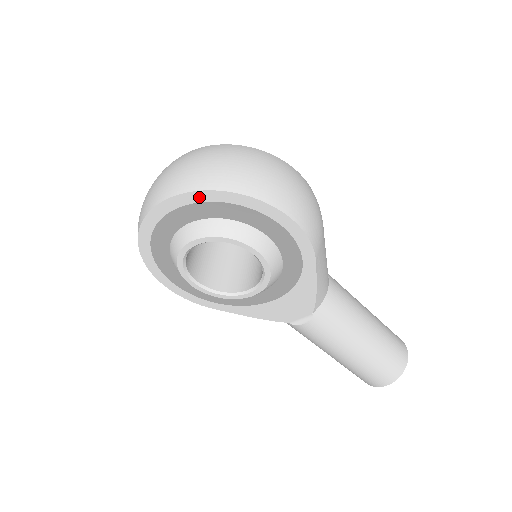
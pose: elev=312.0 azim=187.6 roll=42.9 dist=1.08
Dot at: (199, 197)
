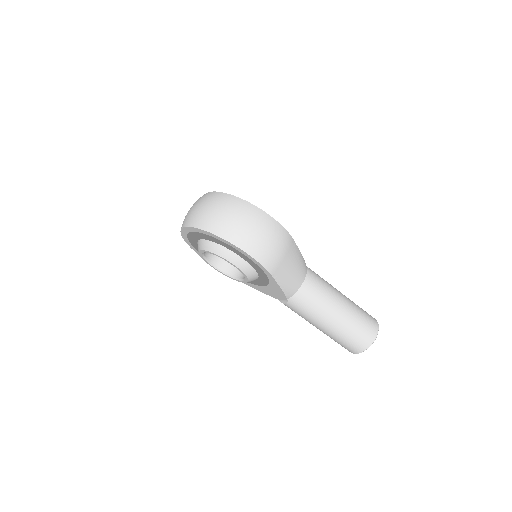
Dot at: (200, 231)
